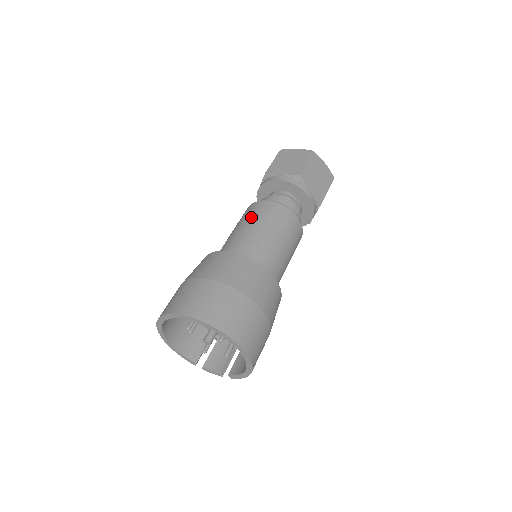
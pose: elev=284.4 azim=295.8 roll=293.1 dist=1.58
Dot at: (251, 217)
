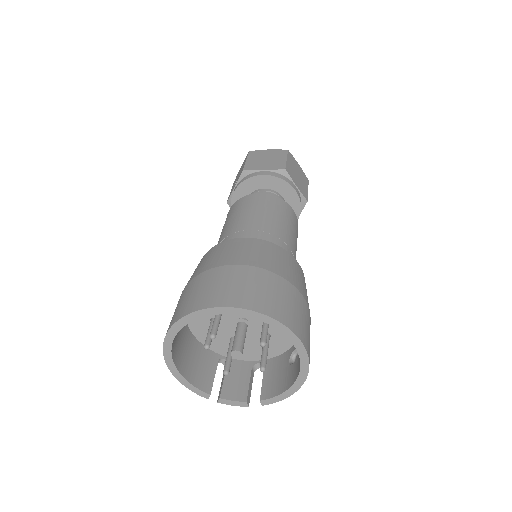
Dot at: (248, 208)
